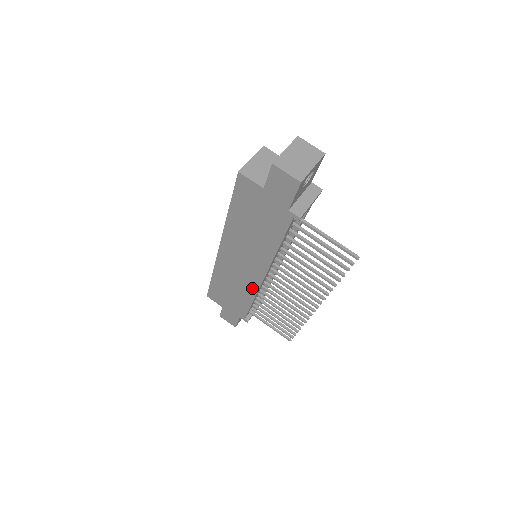
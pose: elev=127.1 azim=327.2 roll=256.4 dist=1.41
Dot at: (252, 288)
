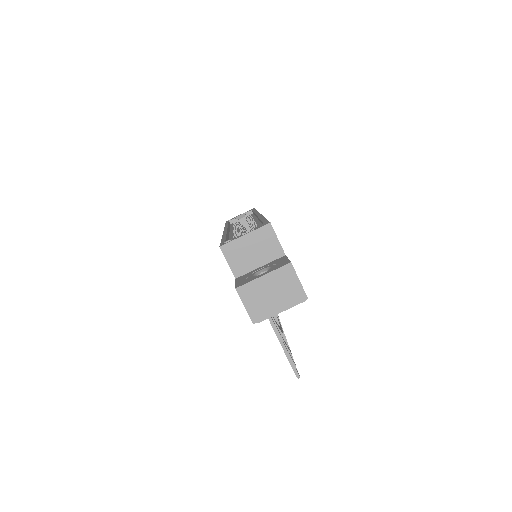
Dot at: occluded
